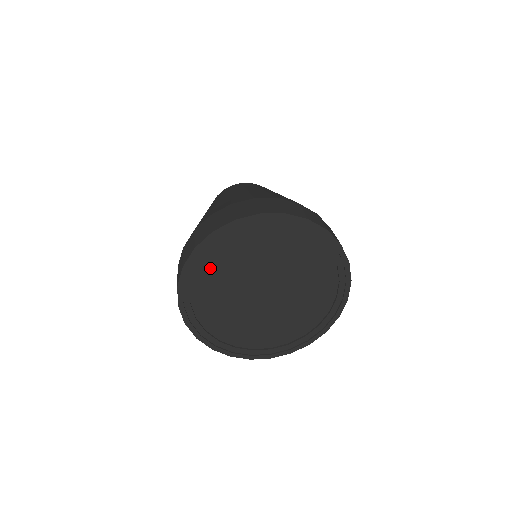
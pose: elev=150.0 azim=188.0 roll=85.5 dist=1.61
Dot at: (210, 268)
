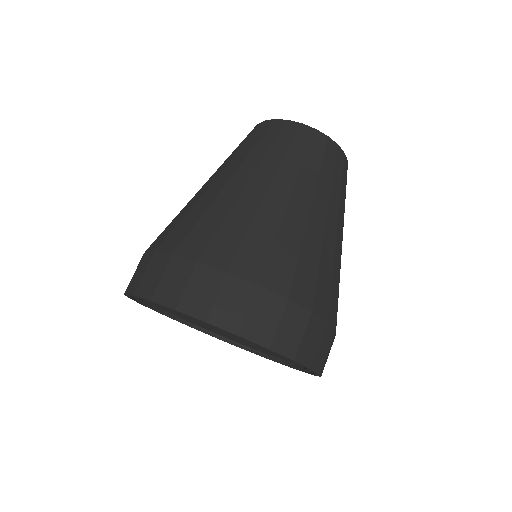
Dot at: occluded
